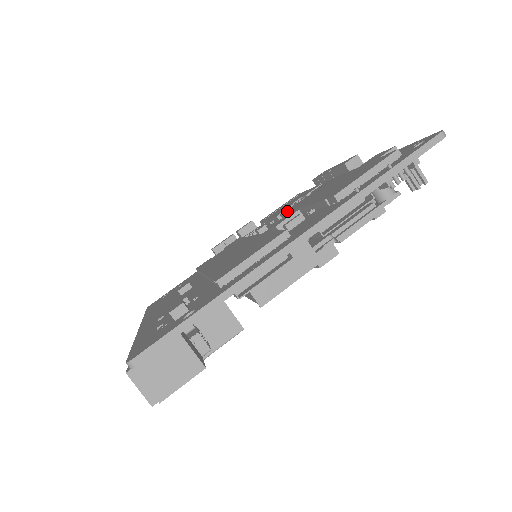
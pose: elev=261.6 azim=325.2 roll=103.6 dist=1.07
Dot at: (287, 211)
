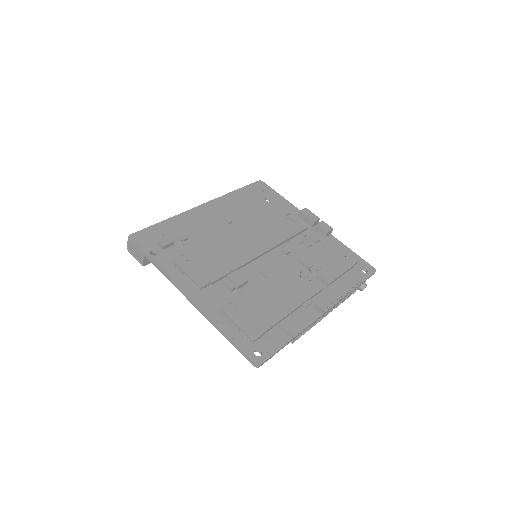
Dot at: (285, 268)
